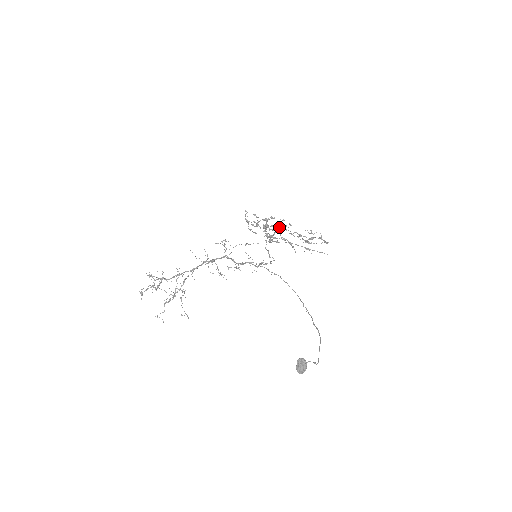
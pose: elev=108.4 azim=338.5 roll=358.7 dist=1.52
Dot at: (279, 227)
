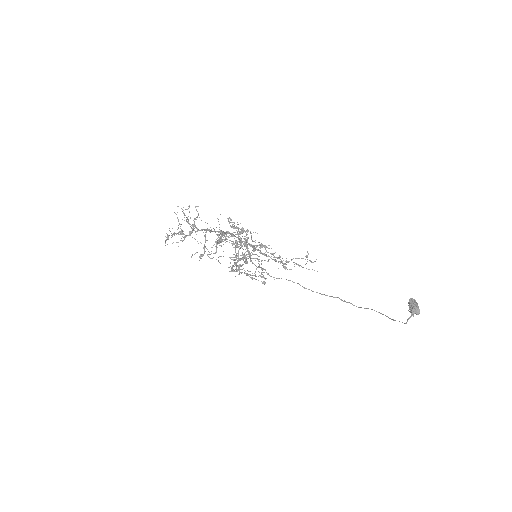
Dot at: (261, 243)
